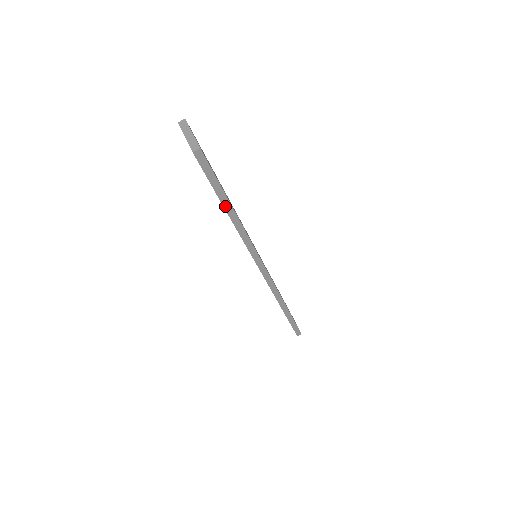
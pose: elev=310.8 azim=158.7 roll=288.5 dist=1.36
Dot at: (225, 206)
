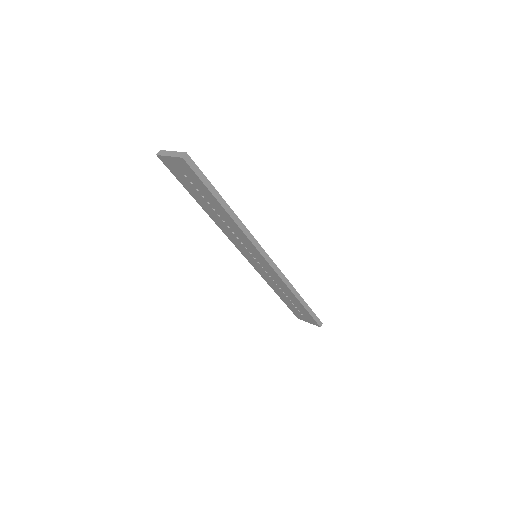
Dot at: (220, 202)
